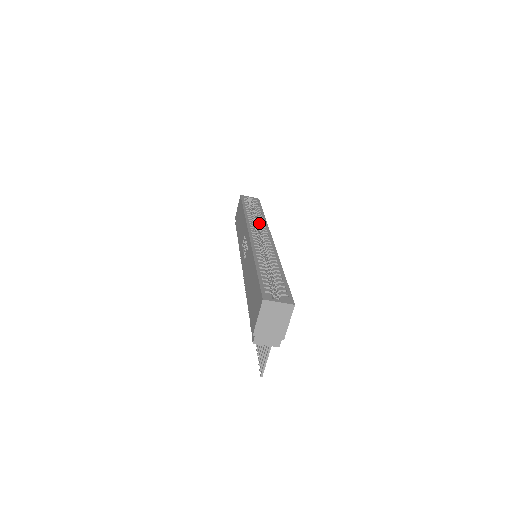
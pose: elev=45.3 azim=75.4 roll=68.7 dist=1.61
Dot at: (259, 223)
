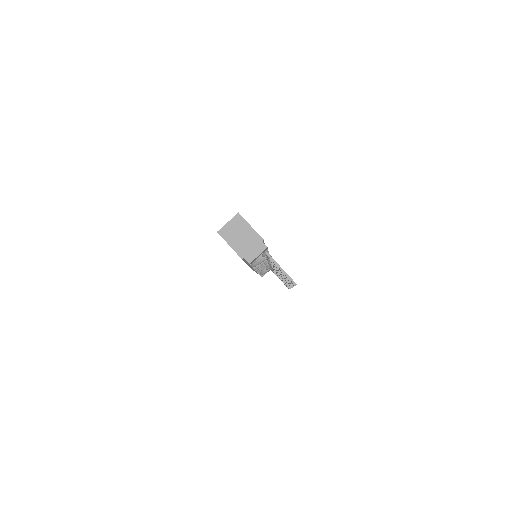
Dot at: occluded
